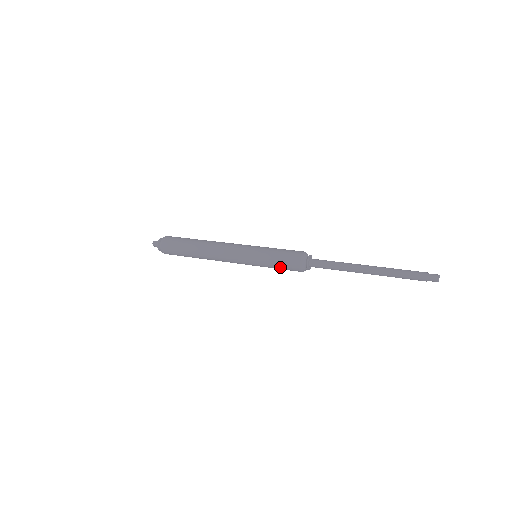
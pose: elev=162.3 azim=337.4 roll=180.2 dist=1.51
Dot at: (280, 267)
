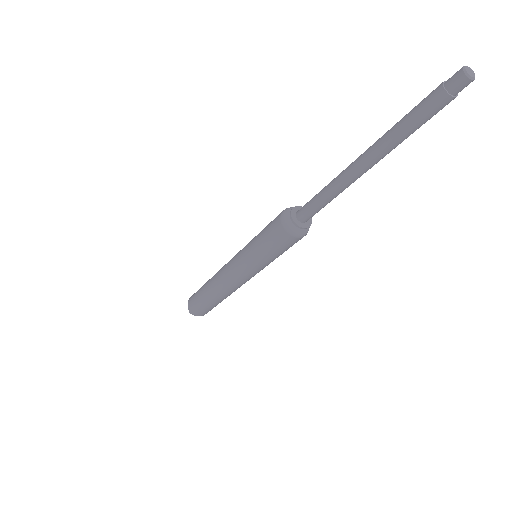
Dot at: (276, 251)
